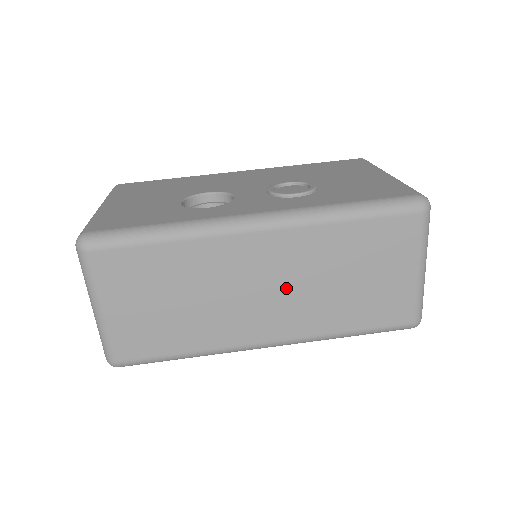
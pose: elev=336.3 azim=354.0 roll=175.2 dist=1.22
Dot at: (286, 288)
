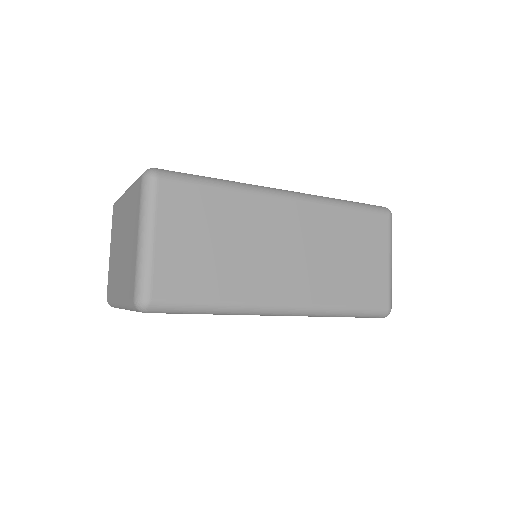
Dot at: (303, 253)
